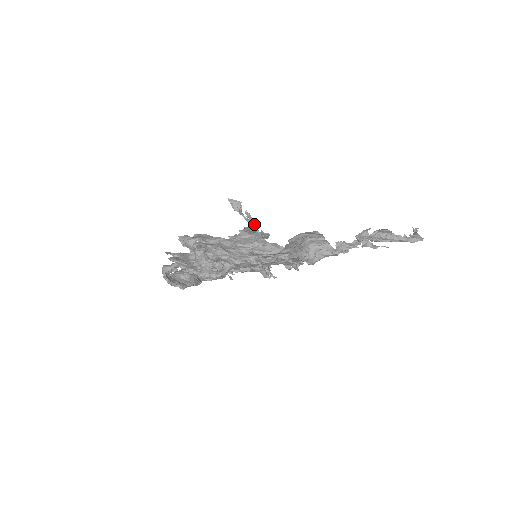
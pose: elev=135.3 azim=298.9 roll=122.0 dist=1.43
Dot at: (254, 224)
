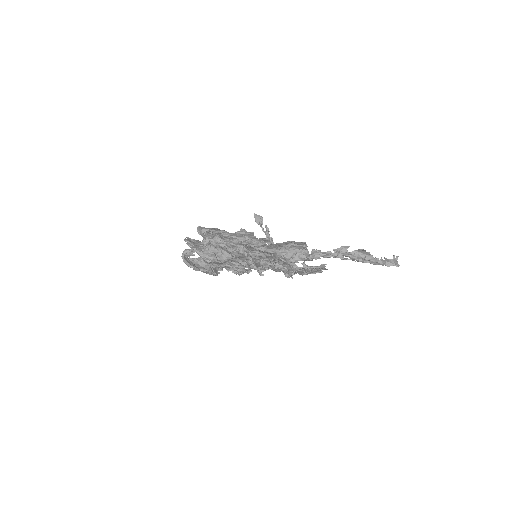
Dot at: (269, 236)
